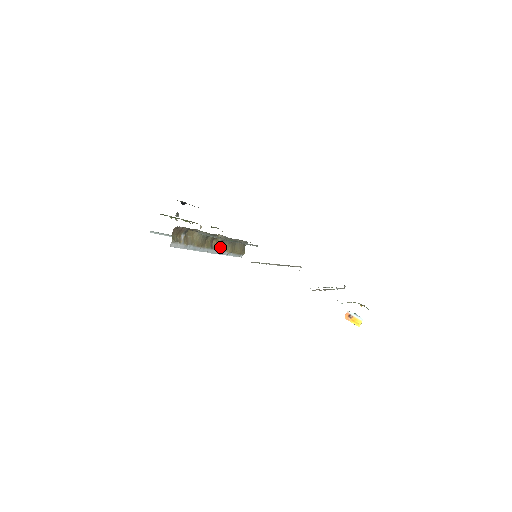
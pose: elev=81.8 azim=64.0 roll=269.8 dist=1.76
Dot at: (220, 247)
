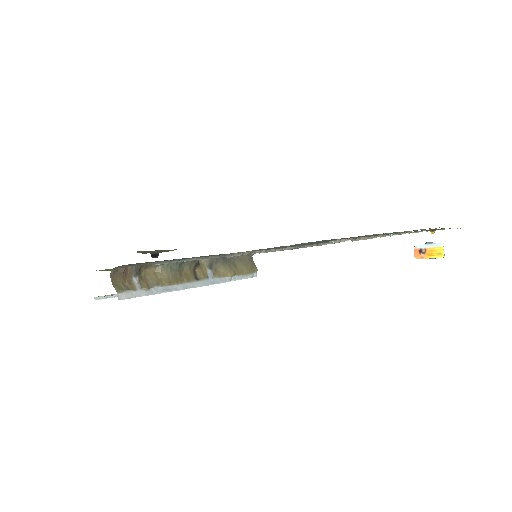
Dot at: (212, 274)
